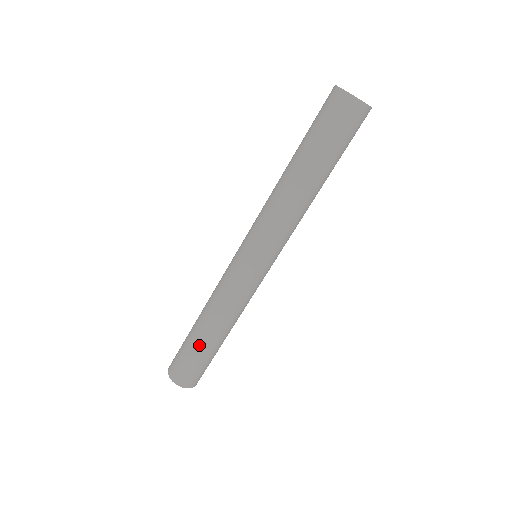
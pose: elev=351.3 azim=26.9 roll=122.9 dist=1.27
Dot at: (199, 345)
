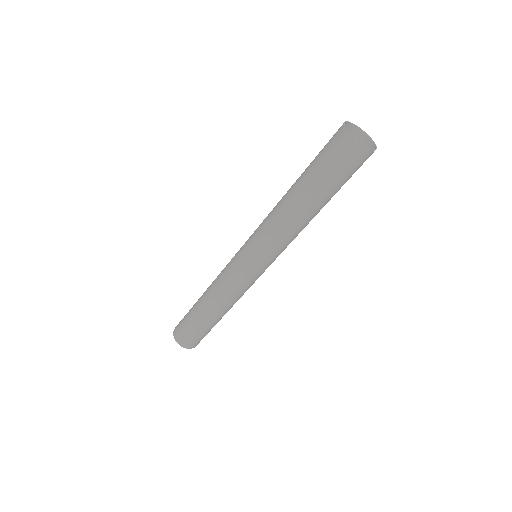
Dot at: (198, 317)
